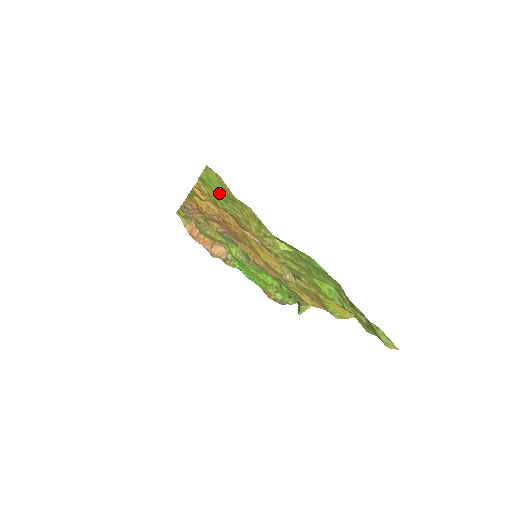
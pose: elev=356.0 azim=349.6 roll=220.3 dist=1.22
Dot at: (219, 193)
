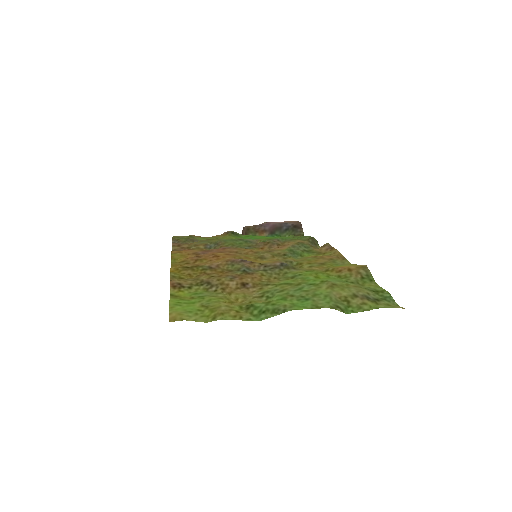
Dot at: (193, 303)
